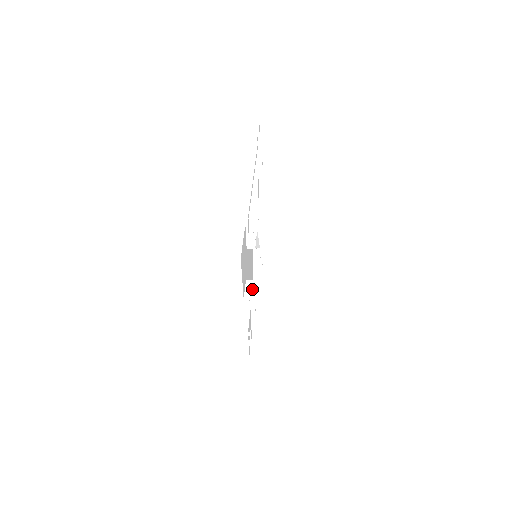
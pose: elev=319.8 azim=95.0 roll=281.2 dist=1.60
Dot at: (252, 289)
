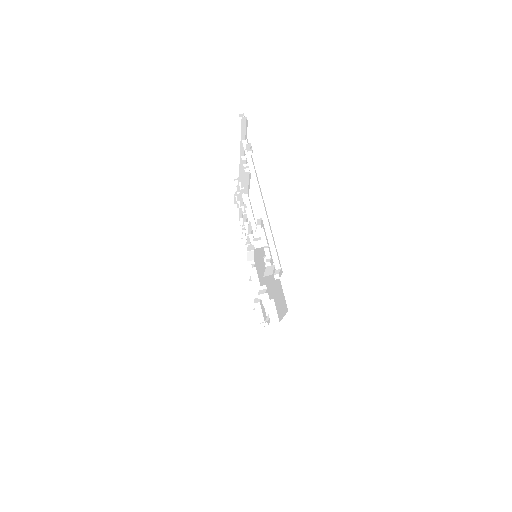
Dot at: (275, 310)
